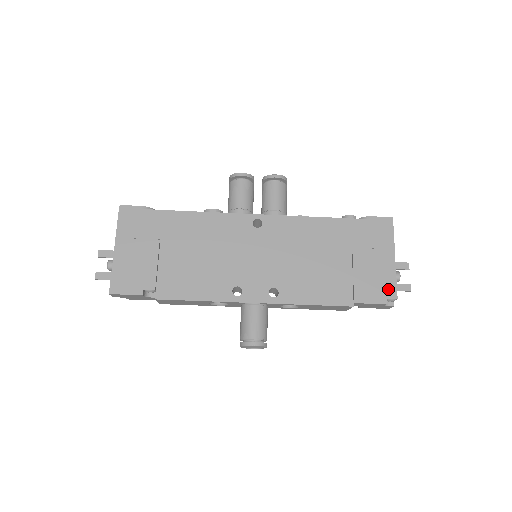
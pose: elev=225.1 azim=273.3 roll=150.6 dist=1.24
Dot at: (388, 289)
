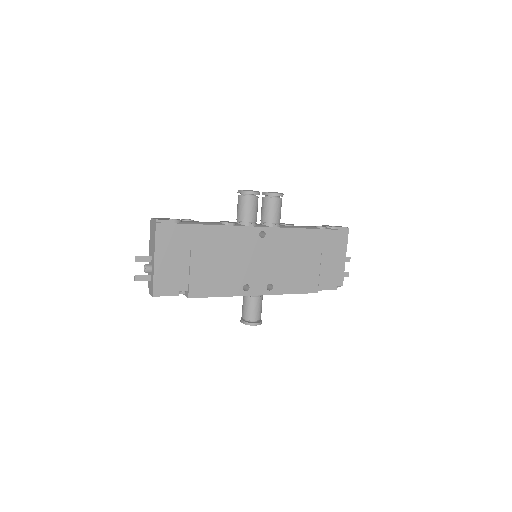
Dot at: (339, 280)
